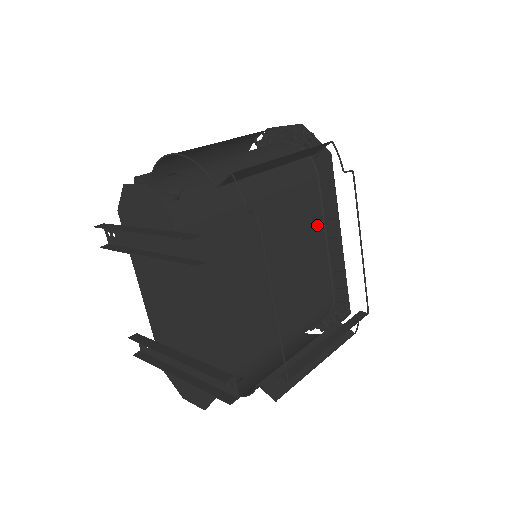
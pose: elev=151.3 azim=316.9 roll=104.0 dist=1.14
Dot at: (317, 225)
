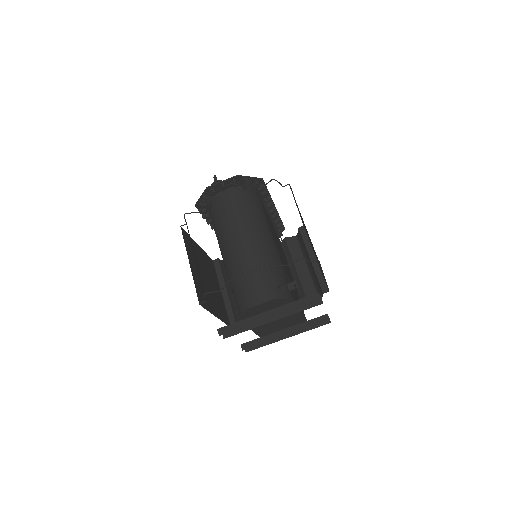
Dot at: (267, 213)
